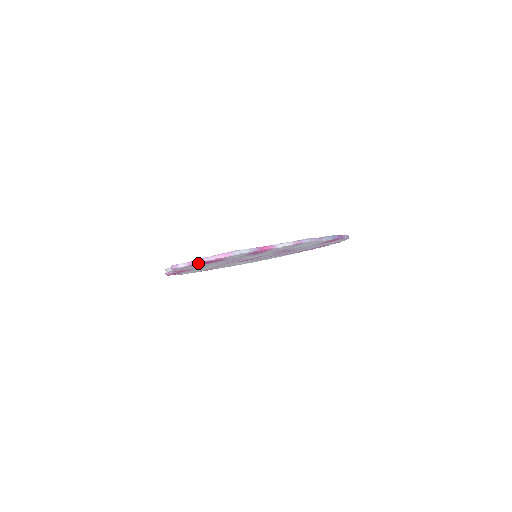
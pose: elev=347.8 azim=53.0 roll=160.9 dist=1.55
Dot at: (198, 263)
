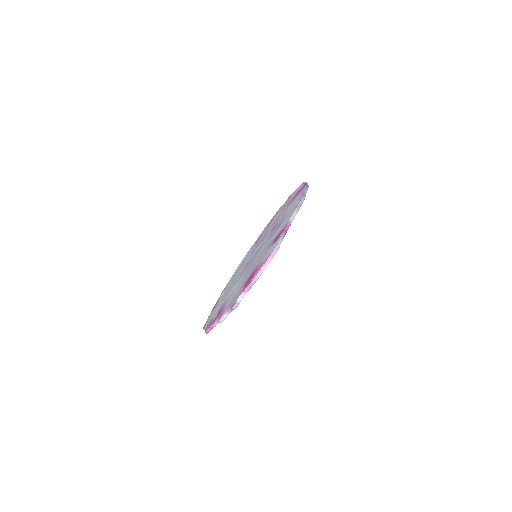
Dot at: (252, 284)
